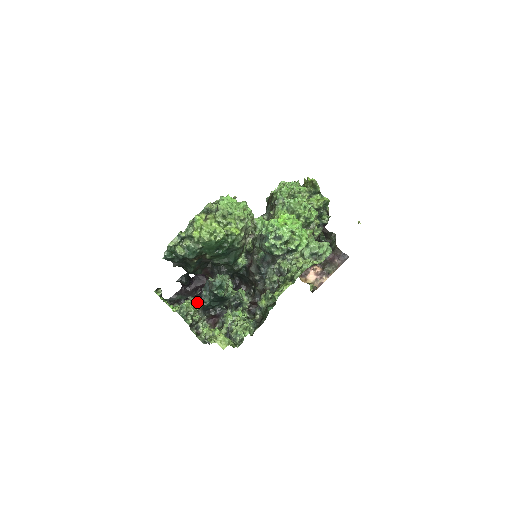
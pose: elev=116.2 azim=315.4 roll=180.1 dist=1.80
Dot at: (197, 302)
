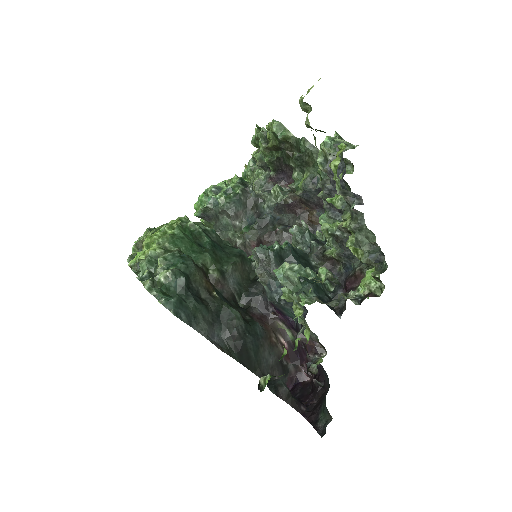
Dot at: occluded
